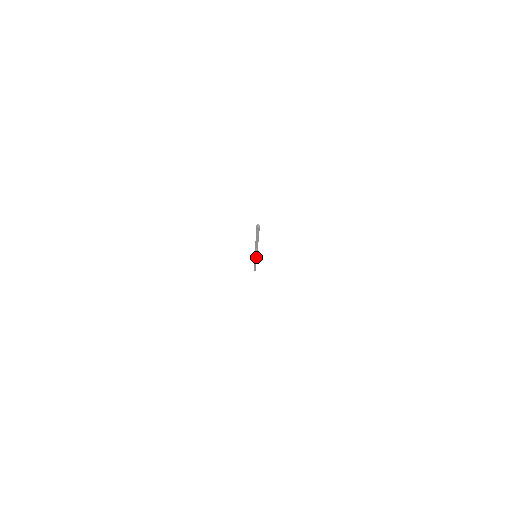
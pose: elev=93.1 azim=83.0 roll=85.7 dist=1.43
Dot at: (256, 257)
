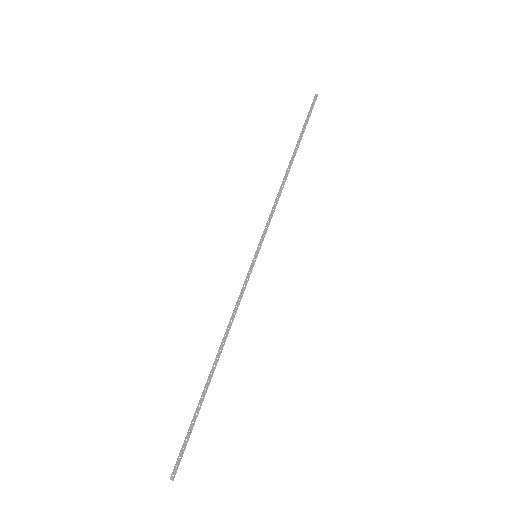
Dot at: (259, 249)
